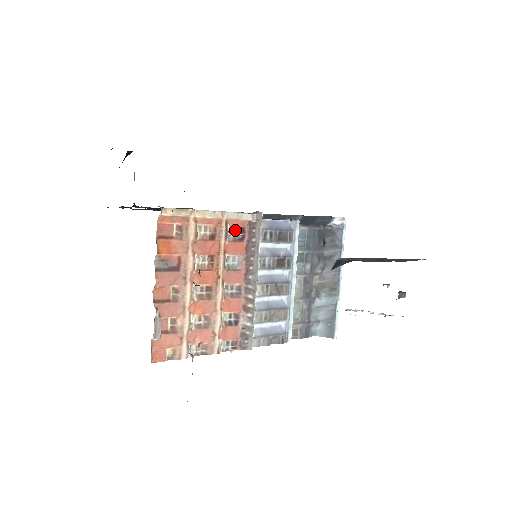
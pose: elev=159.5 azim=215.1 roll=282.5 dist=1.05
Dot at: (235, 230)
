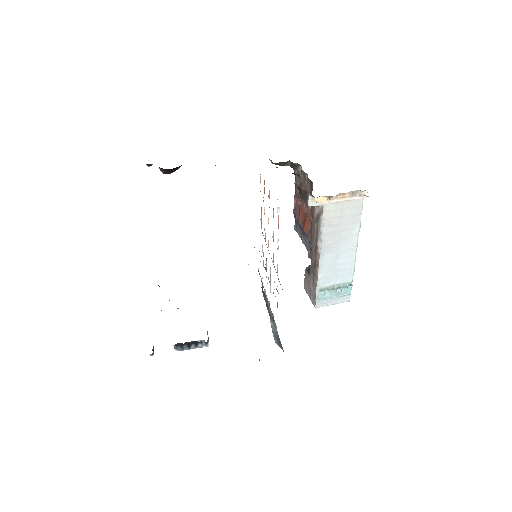
Dot at: occluded
